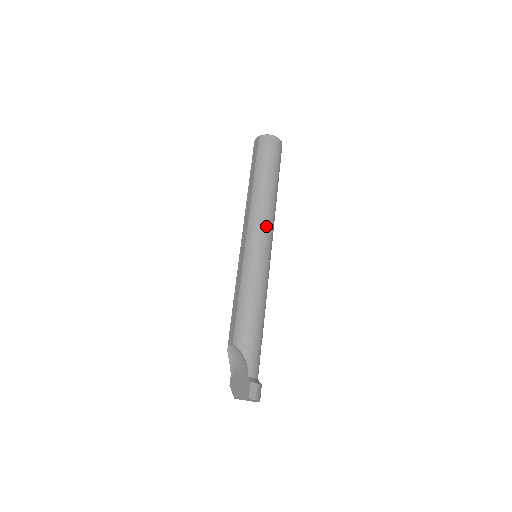
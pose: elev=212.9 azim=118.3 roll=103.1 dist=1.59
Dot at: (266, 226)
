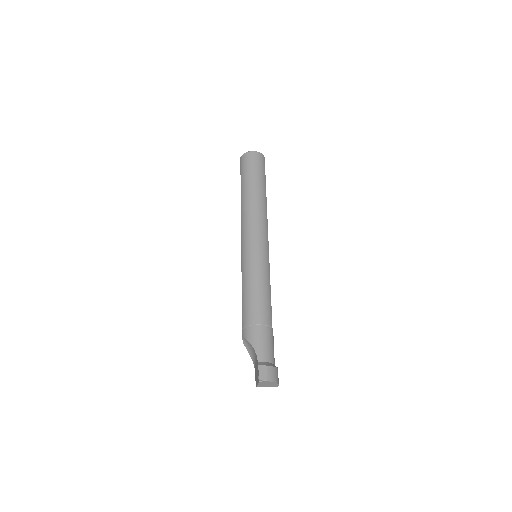
Dot at: (255, 227)
